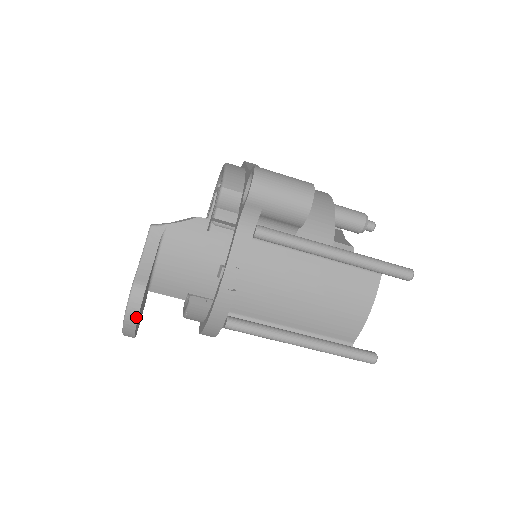
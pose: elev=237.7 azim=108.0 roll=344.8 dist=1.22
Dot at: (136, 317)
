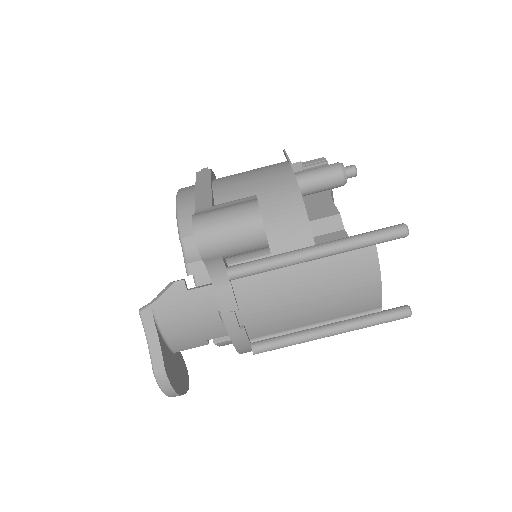
Dot at: (173, 391)
